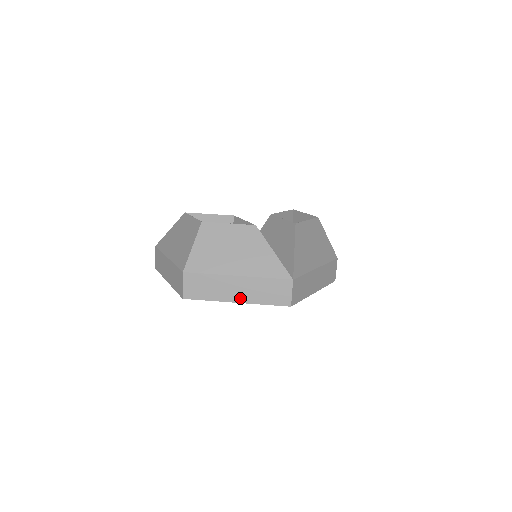
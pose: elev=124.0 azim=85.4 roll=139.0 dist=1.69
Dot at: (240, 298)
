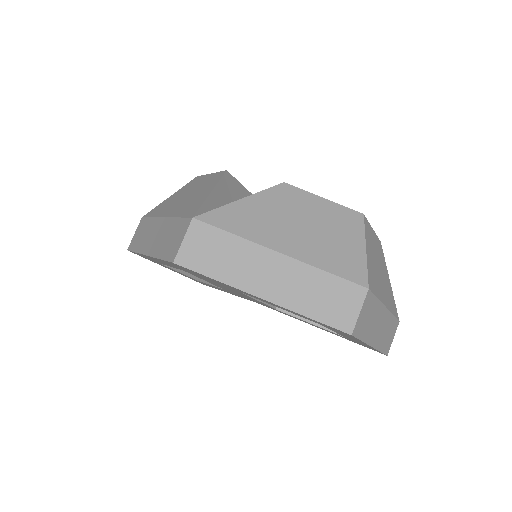
Dot at: (151, 249)
